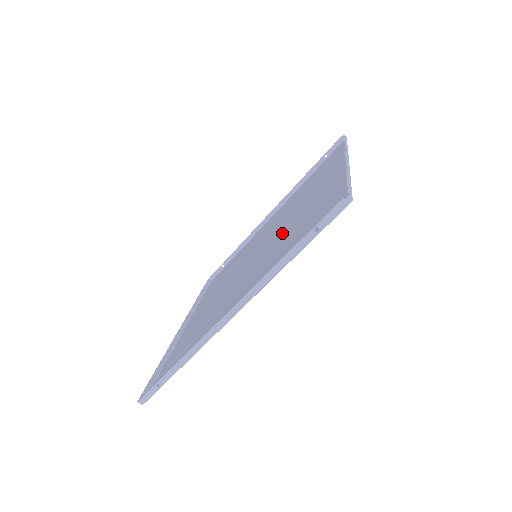
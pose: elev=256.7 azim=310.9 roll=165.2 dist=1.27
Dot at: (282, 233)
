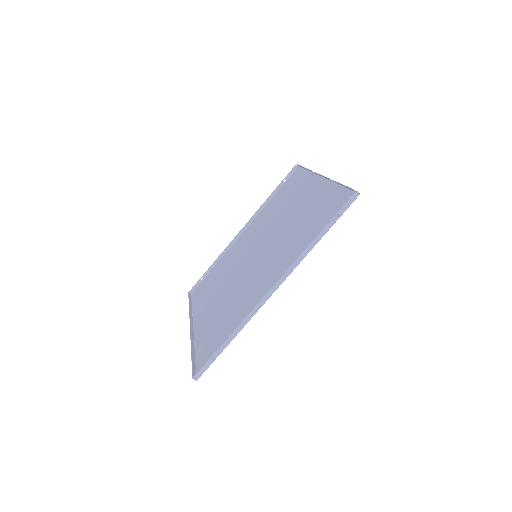
Dot at: (281, 233)
